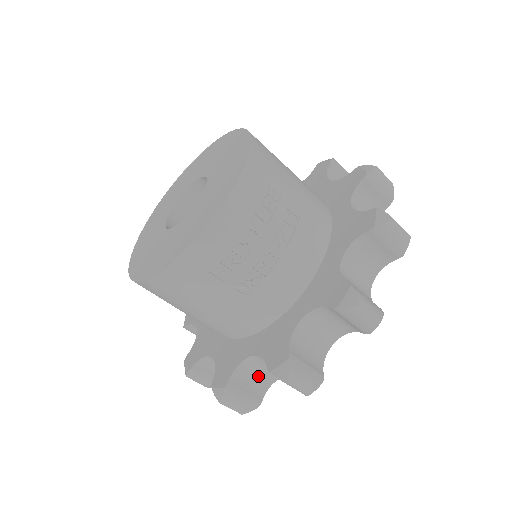
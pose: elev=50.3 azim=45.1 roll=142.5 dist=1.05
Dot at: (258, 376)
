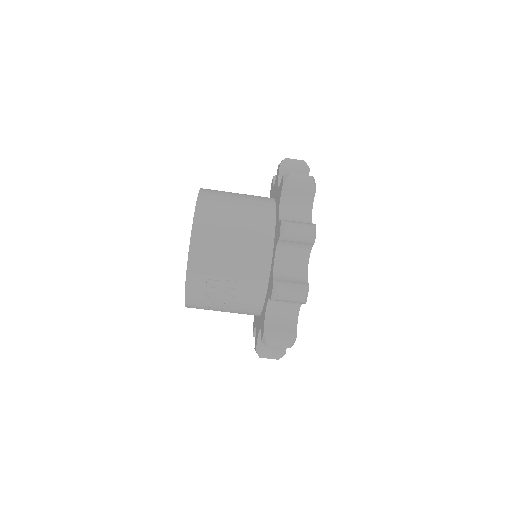
Dot at: occluded
